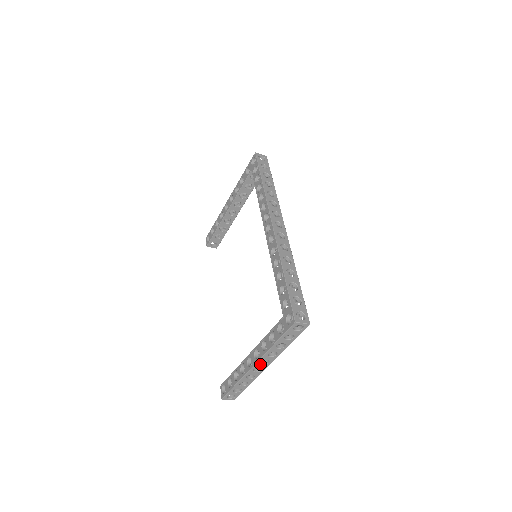
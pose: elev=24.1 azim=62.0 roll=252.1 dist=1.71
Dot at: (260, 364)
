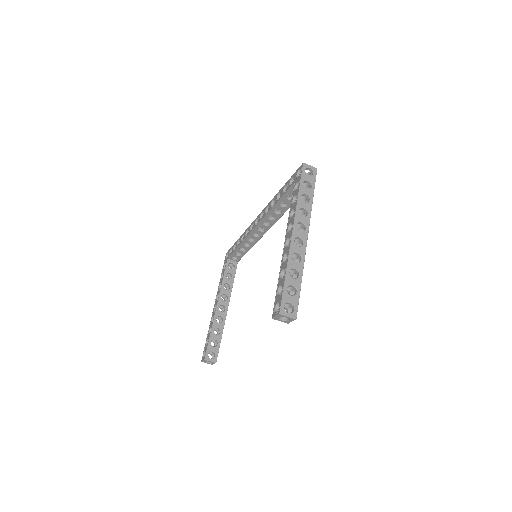
Dot at: (298, 230)
